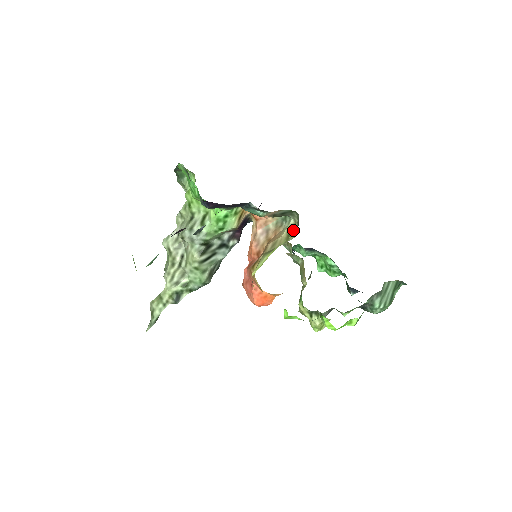
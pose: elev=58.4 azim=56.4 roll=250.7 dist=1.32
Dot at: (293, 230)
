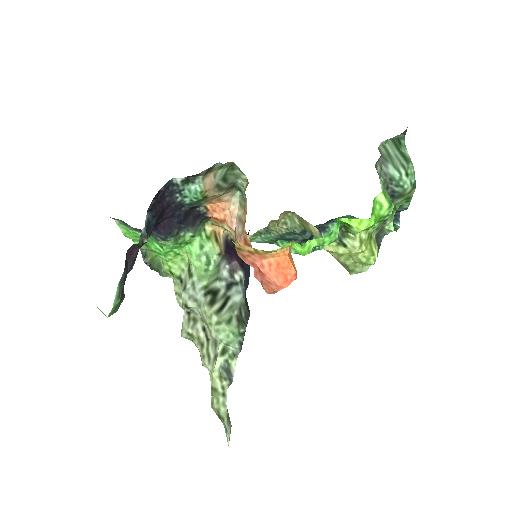
Dot at: (247, 184)
